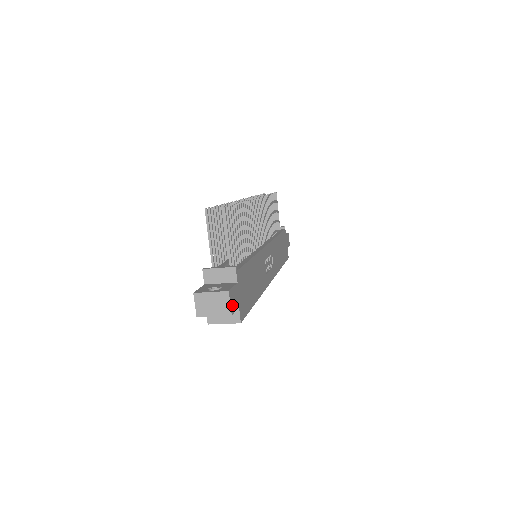
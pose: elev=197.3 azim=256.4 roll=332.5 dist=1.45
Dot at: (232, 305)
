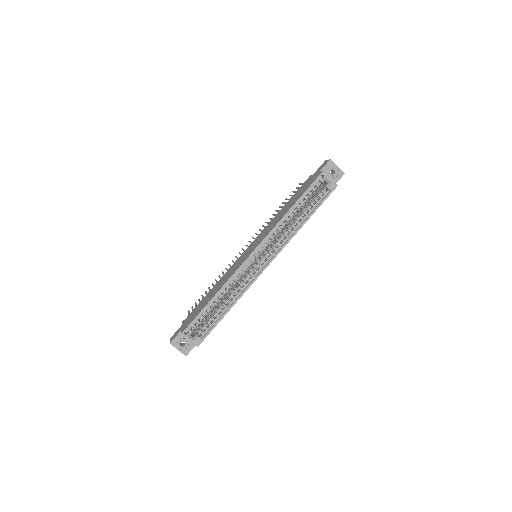
Dot at: occluded
